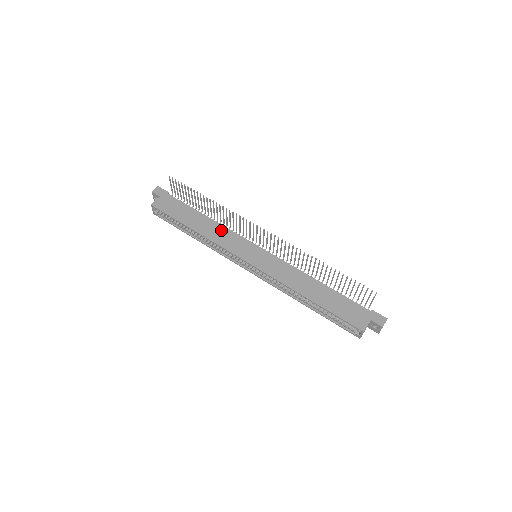
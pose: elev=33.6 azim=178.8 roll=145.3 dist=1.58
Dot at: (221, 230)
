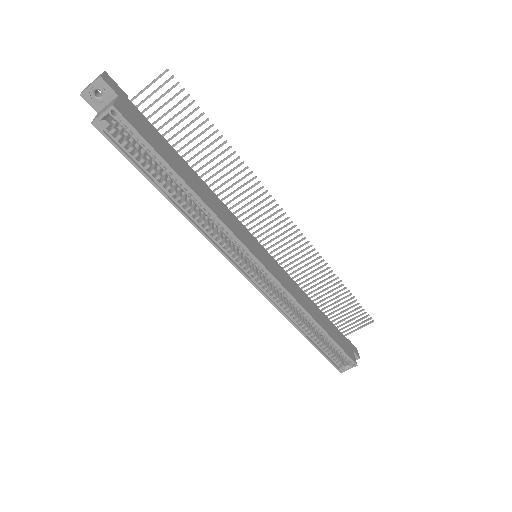
Dot at: (219, 202)
